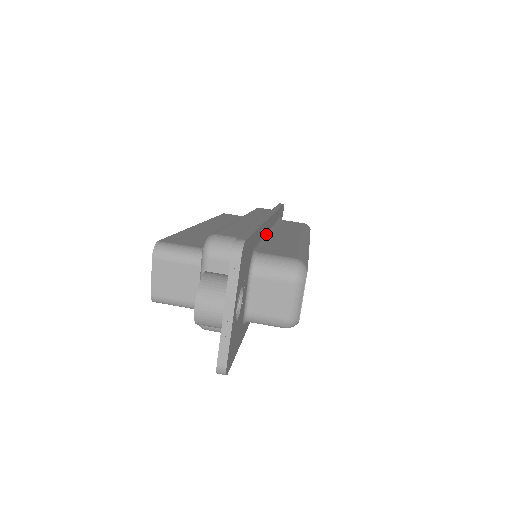
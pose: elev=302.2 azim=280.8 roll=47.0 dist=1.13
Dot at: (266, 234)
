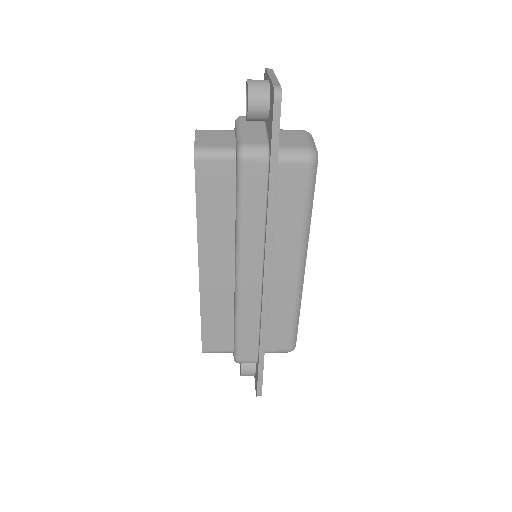
Dot at: occluded
